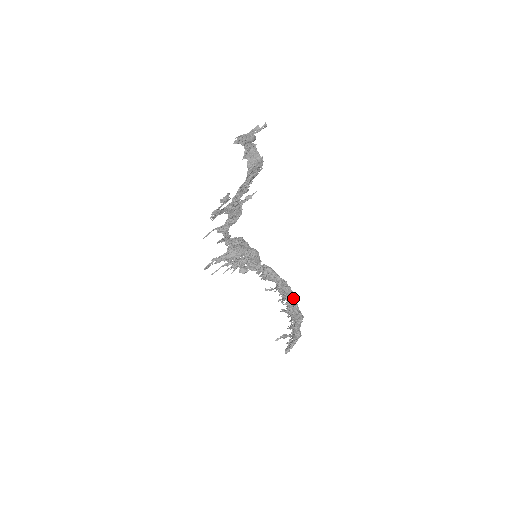
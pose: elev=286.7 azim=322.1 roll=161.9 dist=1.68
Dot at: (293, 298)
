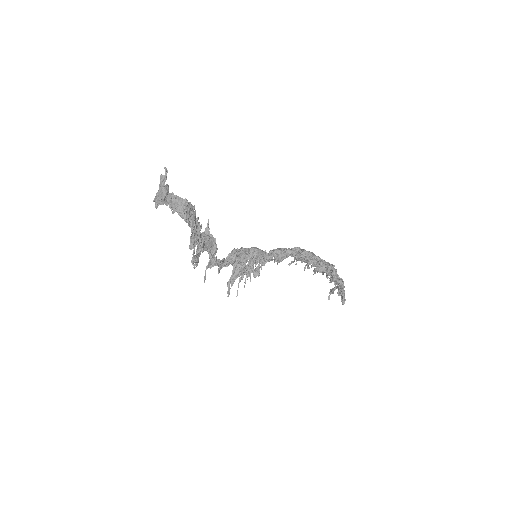
Dot at: (314, 258)
